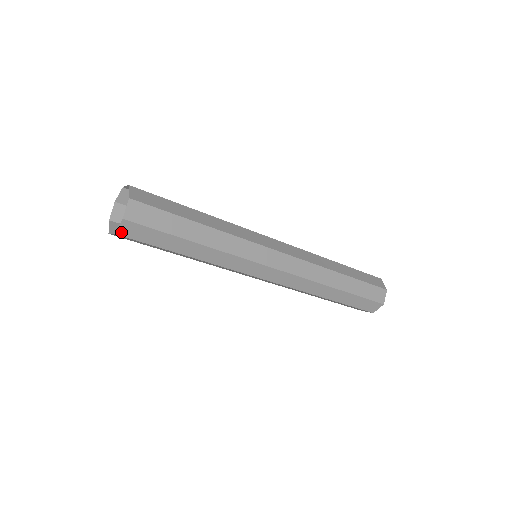
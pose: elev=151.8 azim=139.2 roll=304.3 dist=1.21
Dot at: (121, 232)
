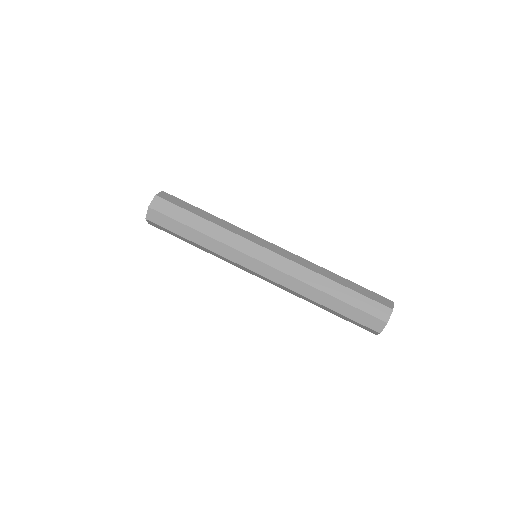
Dot at: (153, 206)
